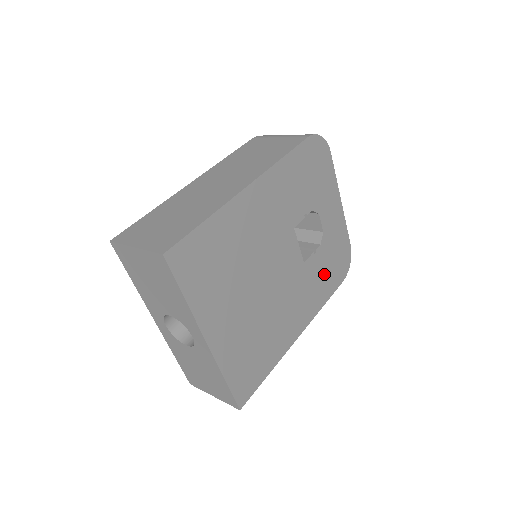
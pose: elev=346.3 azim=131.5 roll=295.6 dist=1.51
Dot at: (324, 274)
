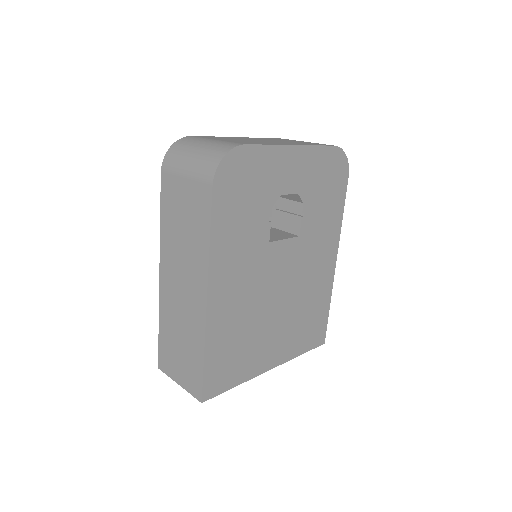
Dot at: (325, 206)
